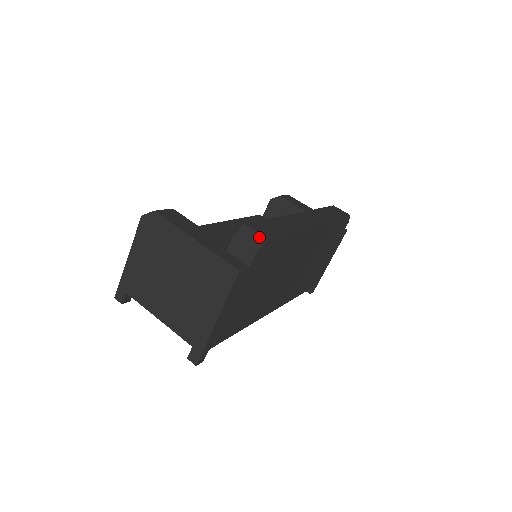
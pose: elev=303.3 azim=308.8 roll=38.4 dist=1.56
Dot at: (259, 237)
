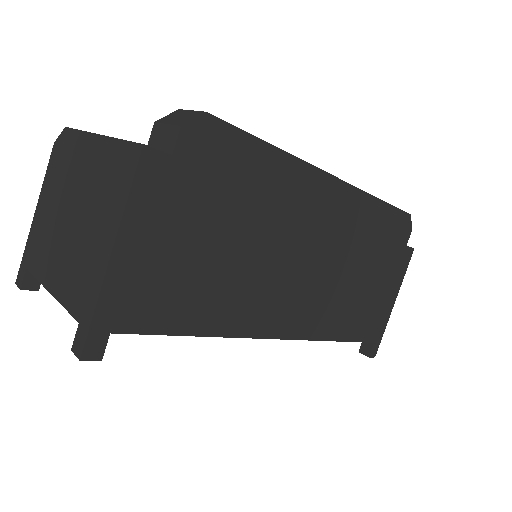
Dot at: (194, 113)
